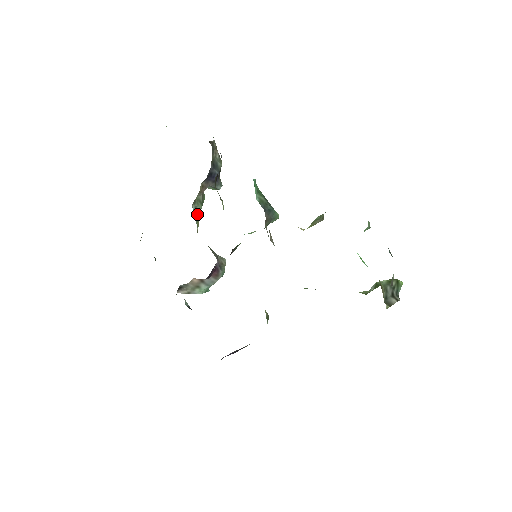
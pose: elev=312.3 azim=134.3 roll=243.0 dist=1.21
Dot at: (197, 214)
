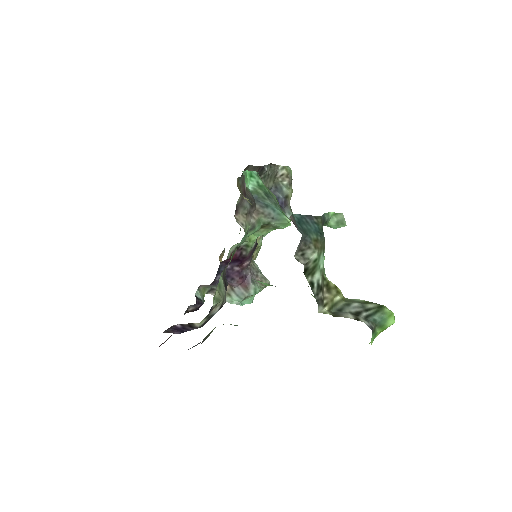
Dot at: occluded
